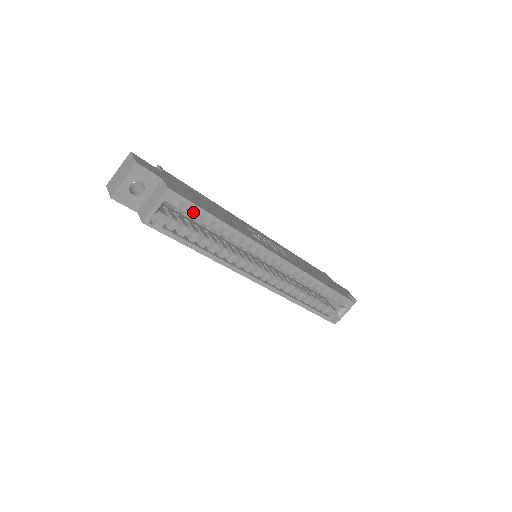
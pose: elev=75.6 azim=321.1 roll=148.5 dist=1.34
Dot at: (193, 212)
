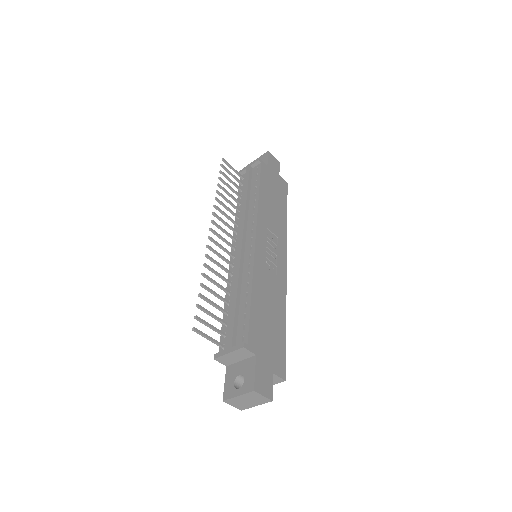
Dot at: occluded
